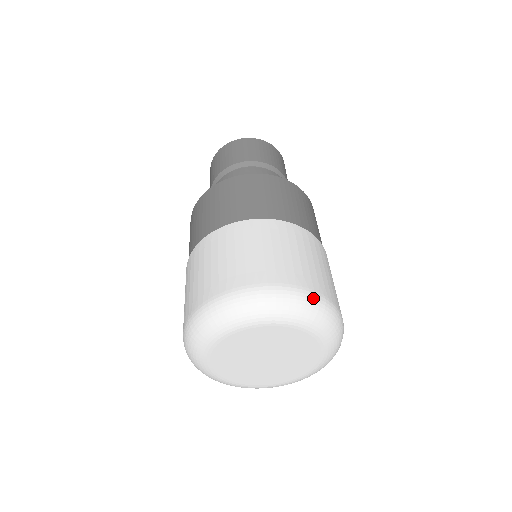
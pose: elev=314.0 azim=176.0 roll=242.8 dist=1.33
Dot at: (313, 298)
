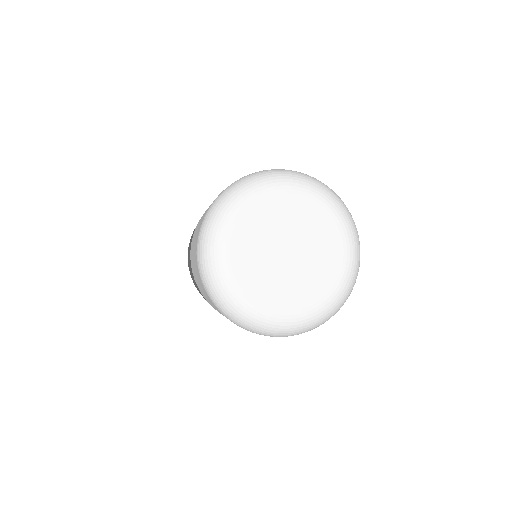
Dot at: (288, 170)
